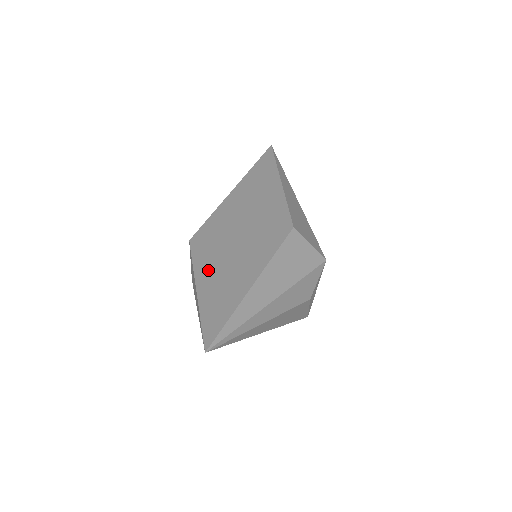
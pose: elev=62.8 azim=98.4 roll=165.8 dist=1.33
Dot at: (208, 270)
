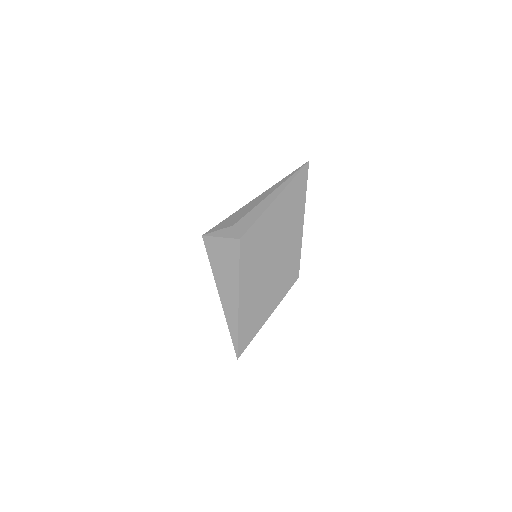
Dot at: (248, 285)
